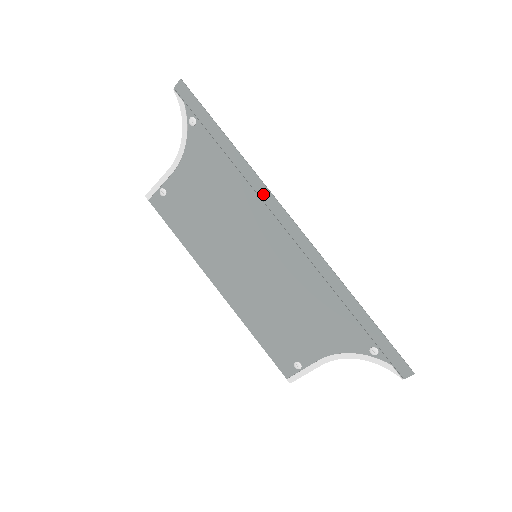
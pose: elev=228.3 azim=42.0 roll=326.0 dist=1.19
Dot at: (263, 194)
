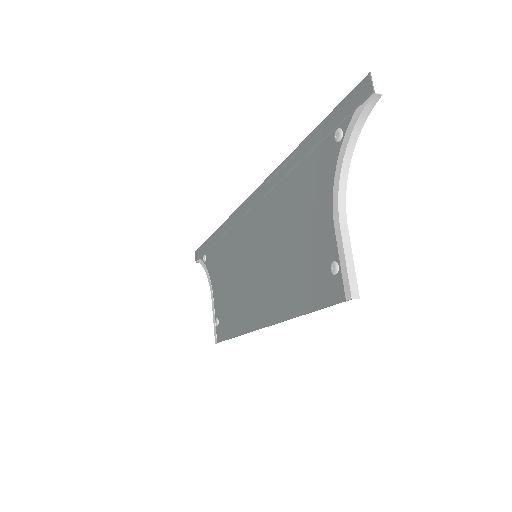
Dot at: (233, 220)
